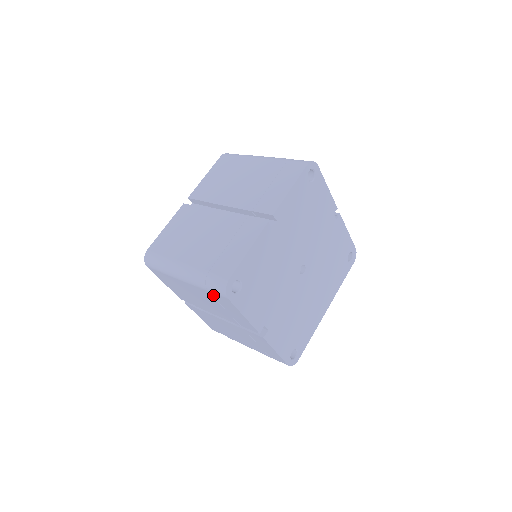
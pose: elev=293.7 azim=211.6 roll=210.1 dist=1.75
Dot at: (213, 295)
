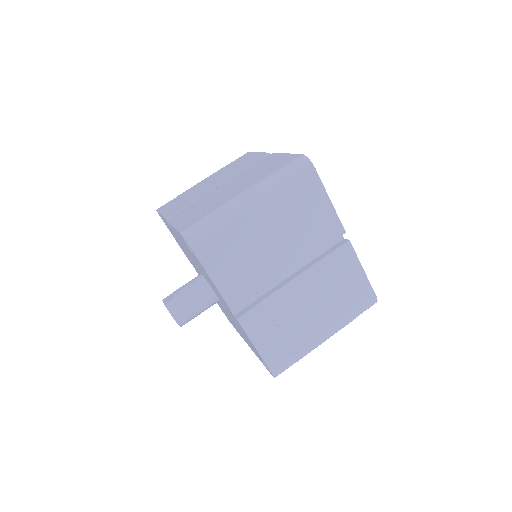
Dot at: (295, 190)
